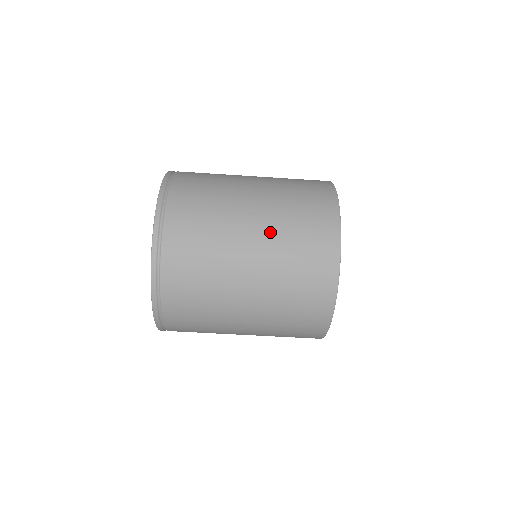
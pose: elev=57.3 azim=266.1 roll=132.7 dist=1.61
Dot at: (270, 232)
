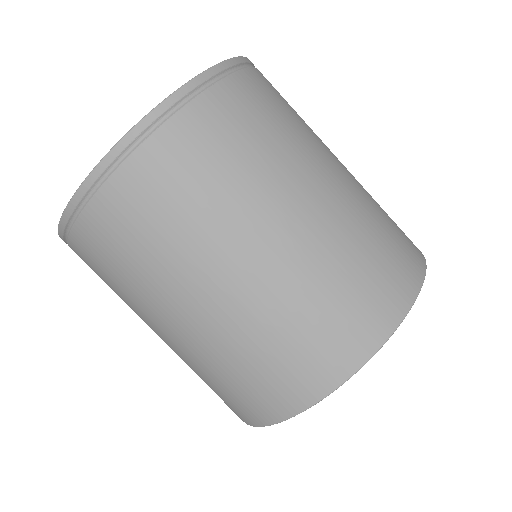
Dot at: (323, 235)
